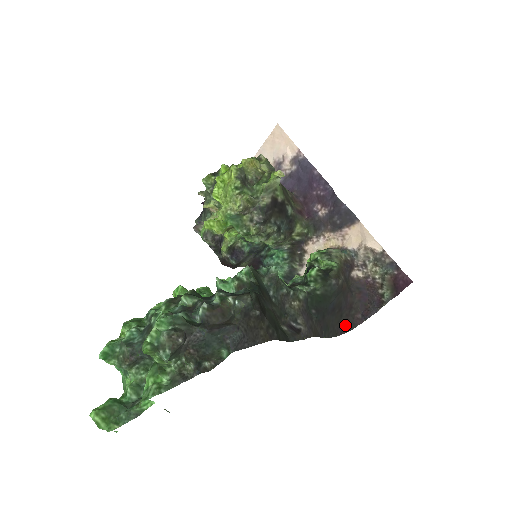
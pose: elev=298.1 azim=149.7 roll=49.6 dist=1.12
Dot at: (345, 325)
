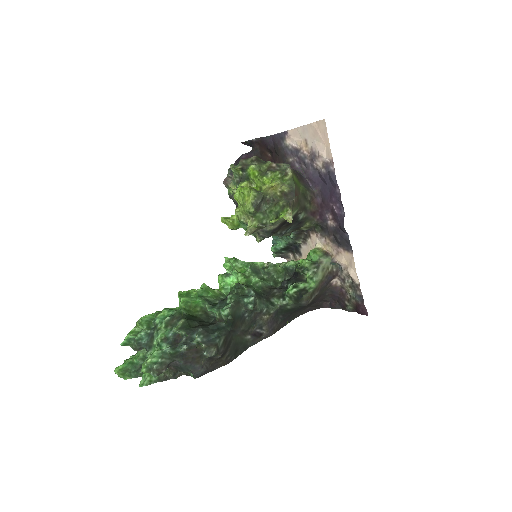
Dot at: (313, 307)
